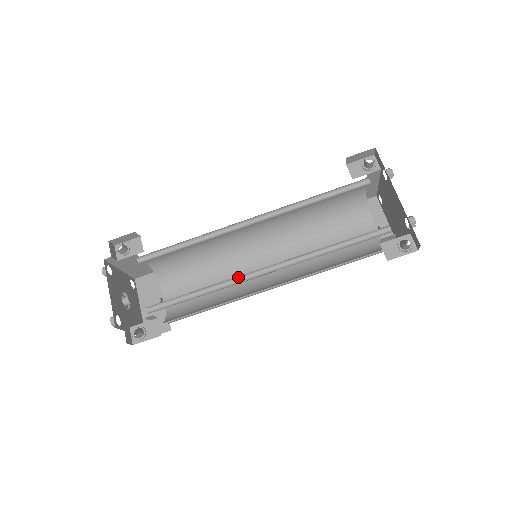
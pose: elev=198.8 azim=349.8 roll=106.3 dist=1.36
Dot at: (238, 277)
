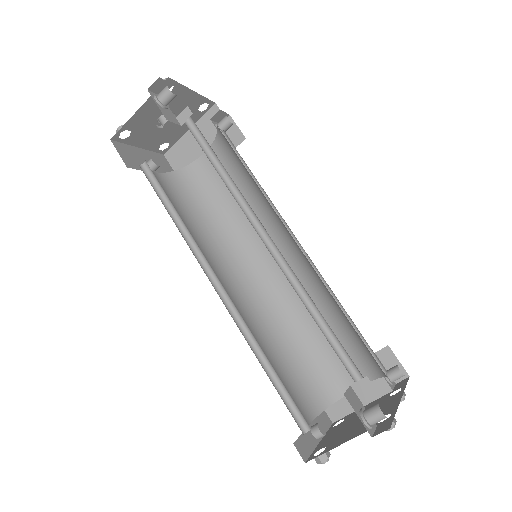
Dot at: (251, 216)
